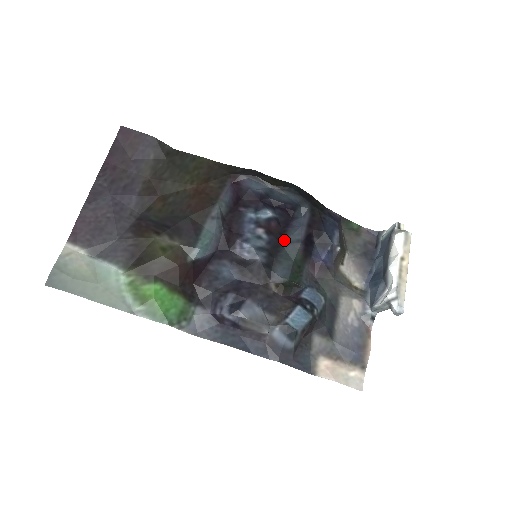
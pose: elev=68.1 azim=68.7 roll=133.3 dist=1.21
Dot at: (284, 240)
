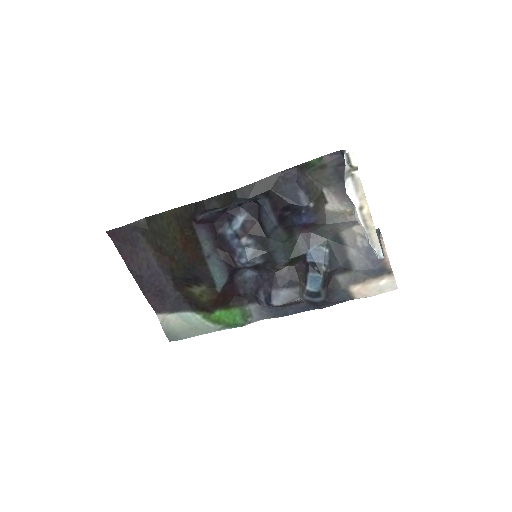
Dot at: (265, 232)
